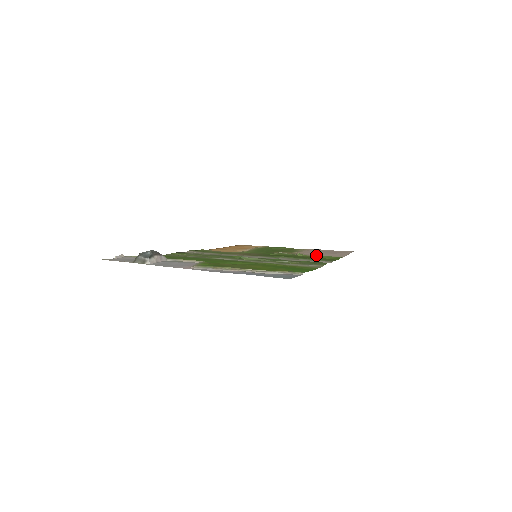
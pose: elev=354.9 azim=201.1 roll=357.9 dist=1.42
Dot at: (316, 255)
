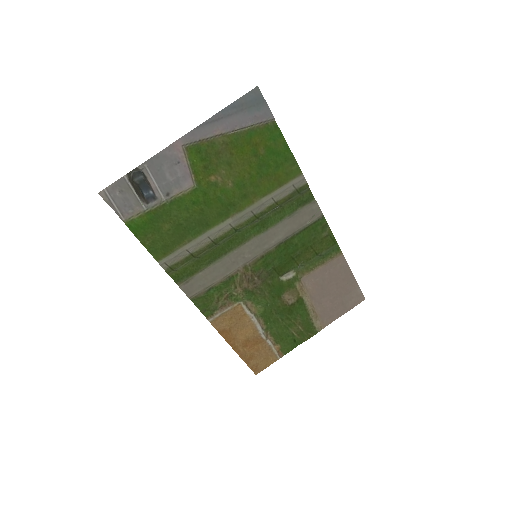
Dot at: (320, 271)
